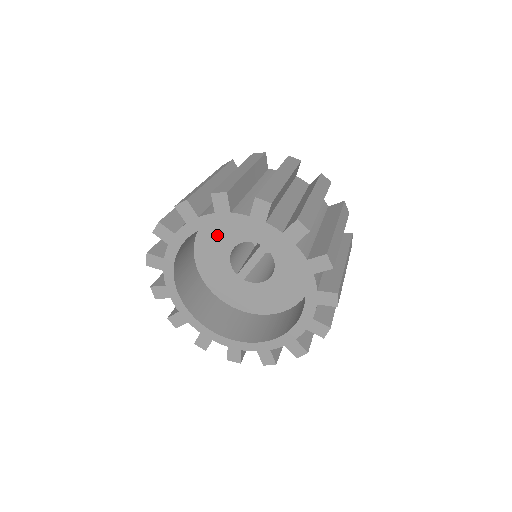
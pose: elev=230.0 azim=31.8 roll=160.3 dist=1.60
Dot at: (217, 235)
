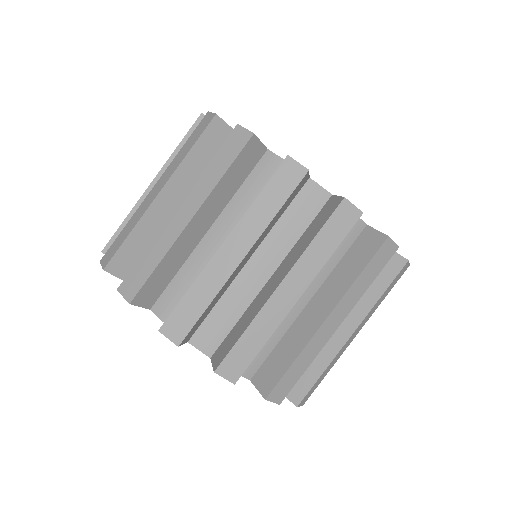
Dot at: occluded
